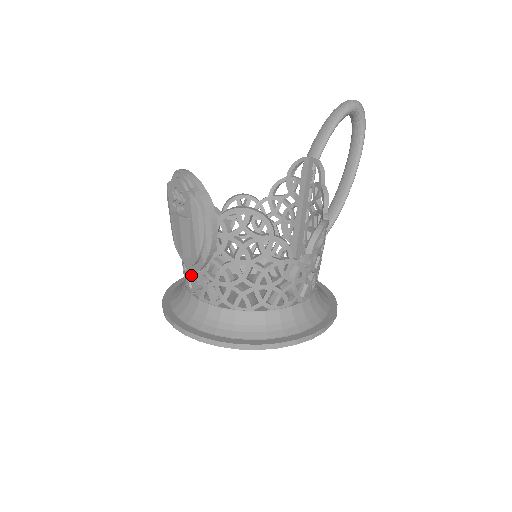
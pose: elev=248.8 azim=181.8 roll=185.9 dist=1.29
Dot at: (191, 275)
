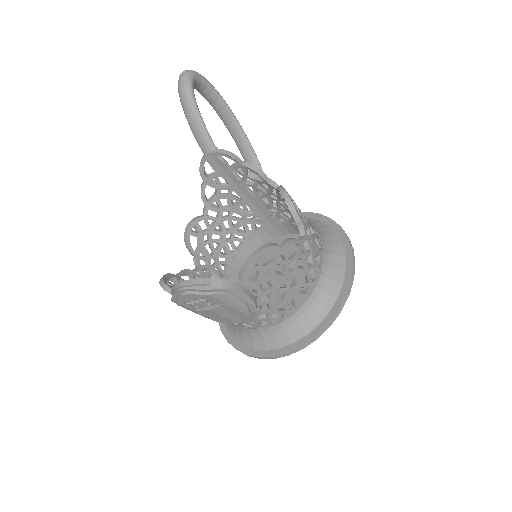
Dot at: (247, 322)
